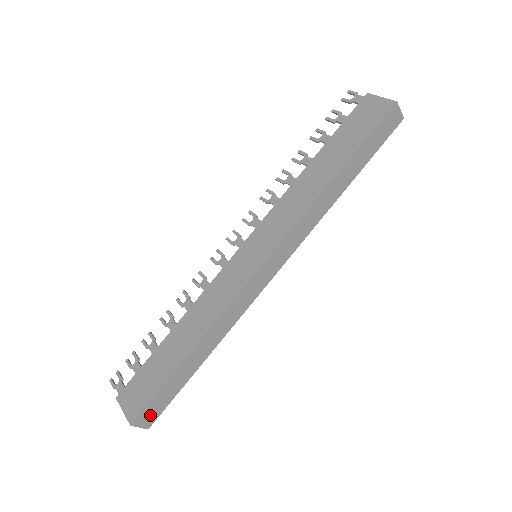
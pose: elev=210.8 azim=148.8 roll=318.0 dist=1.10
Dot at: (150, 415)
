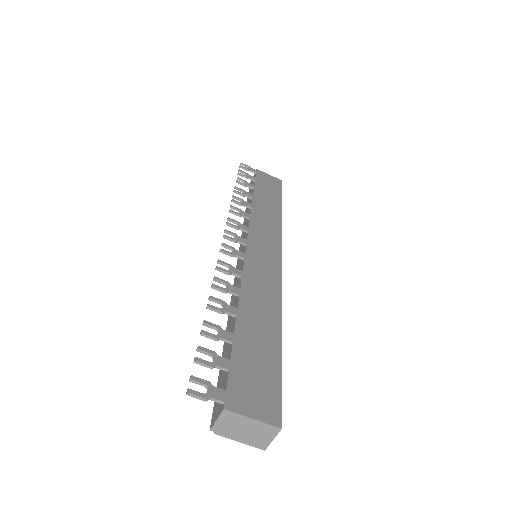
Dot at: occluded
